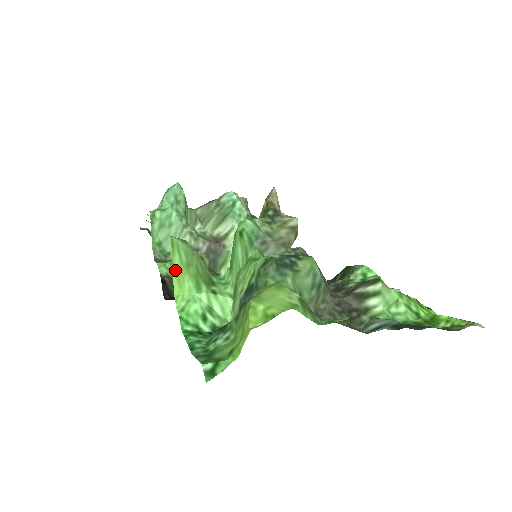
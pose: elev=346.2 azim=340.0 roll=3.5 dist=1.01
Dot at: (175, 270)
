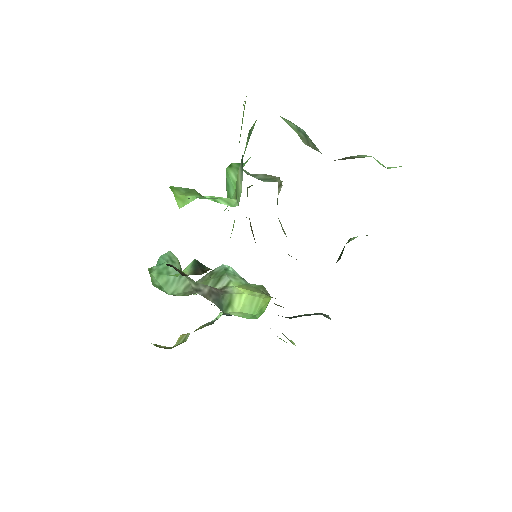
Dot at: (177, 197)
